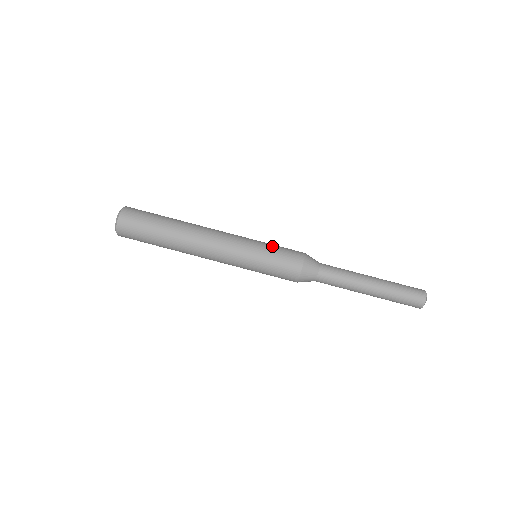
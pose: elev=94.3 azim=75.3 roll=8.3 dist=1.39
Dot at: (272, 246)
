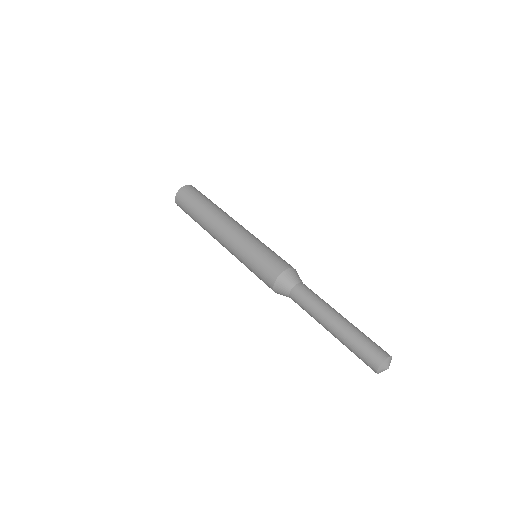
Dot at: (266, 251)
